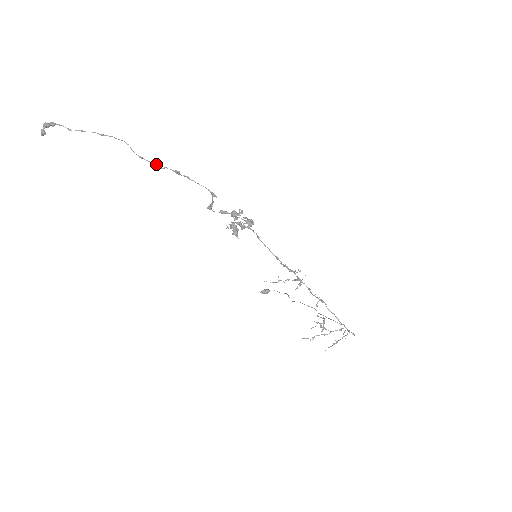
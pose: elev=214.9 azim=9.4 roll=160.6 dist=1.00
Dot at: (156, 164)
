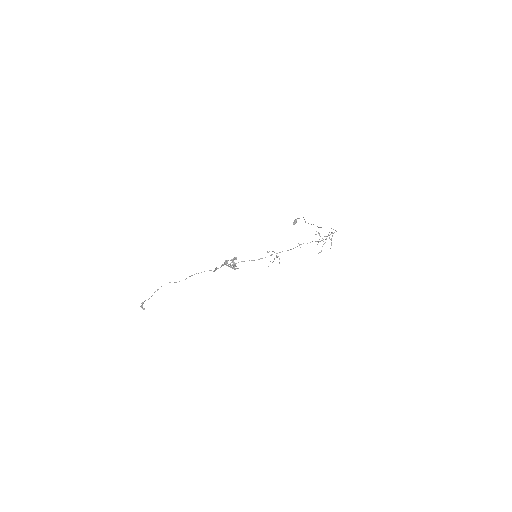
Dot at: occluded
